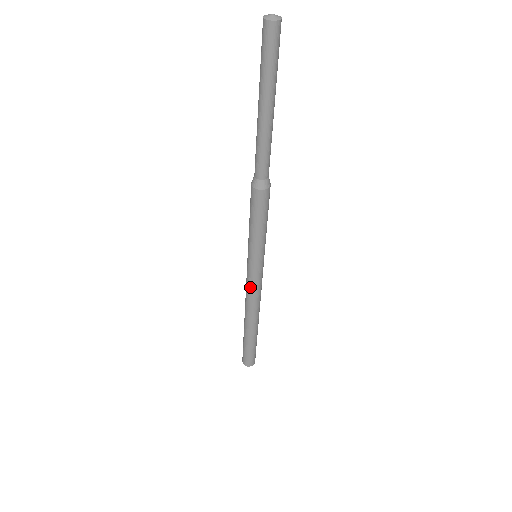
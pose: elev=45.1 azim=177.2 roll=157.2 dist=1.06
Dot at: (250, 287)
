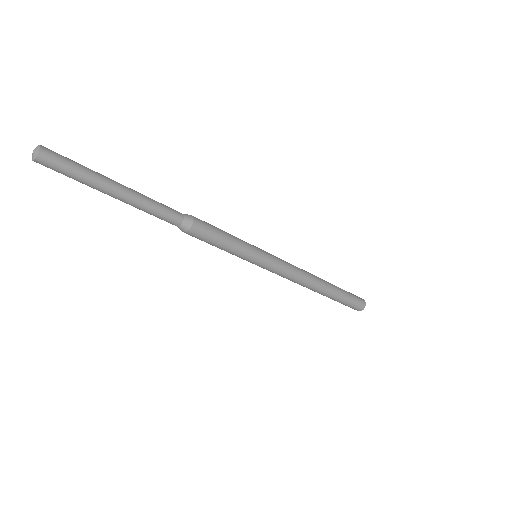
Dot at: (284, 273)
